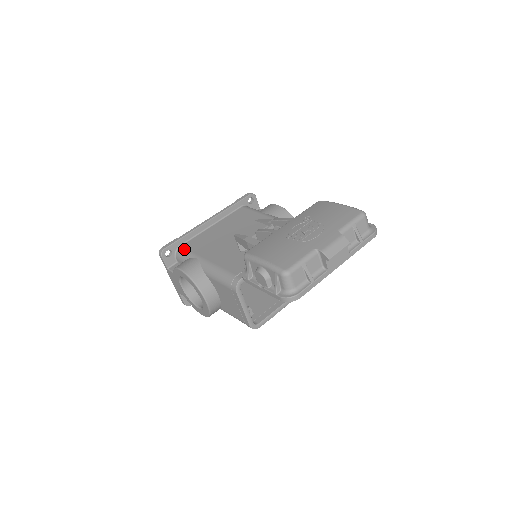
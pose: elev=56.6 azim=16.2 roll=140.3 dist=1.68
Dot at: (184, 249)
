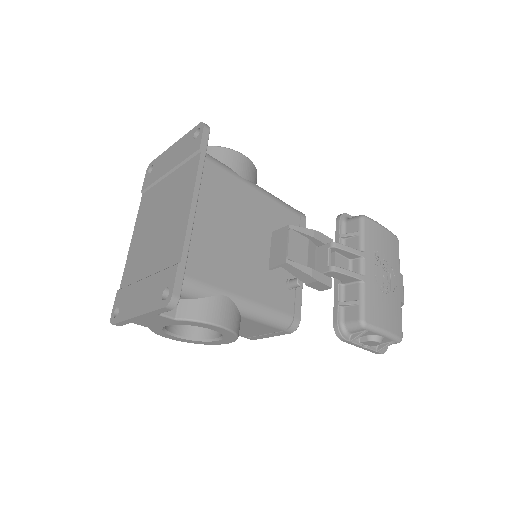
Dot at: (193, 280)
